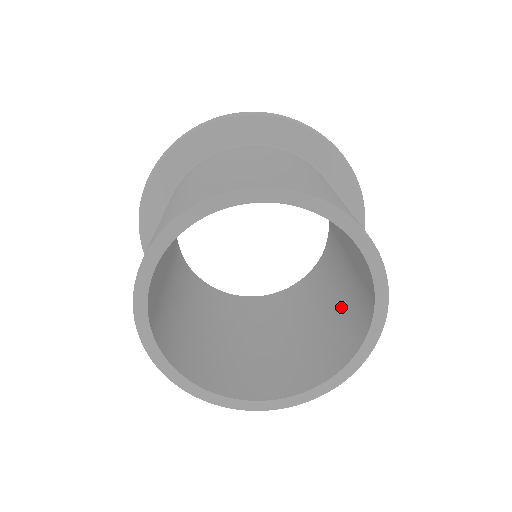
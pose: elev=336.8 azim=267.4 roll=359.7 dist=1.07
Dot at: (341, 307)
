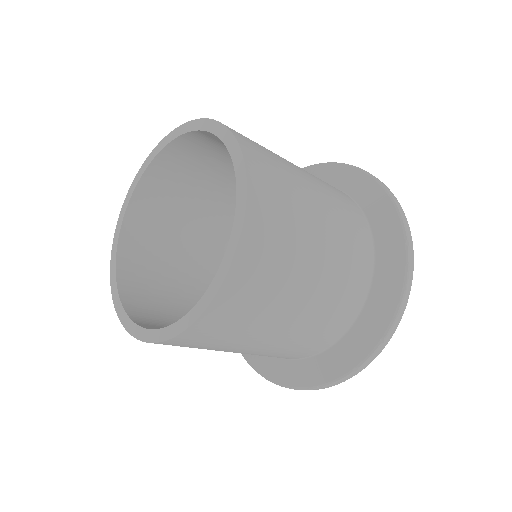
Dot at: occluded
